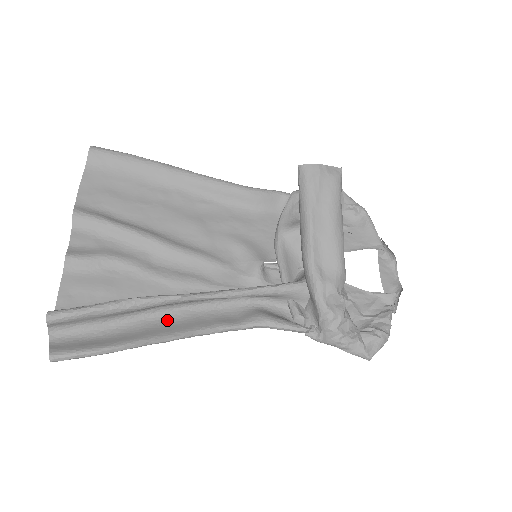
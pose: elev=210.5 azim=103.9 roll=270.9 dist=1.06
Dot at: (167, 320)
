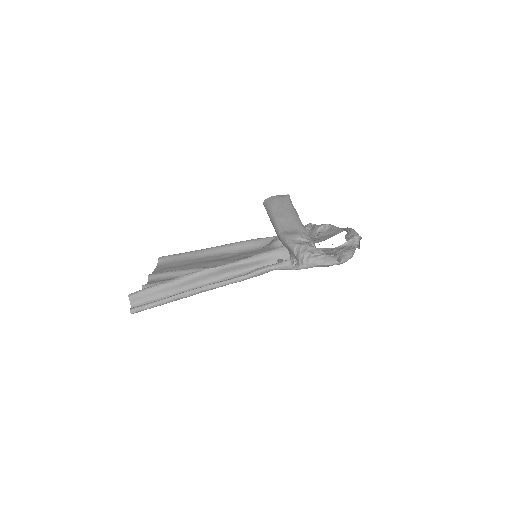
Dot at: occluded
